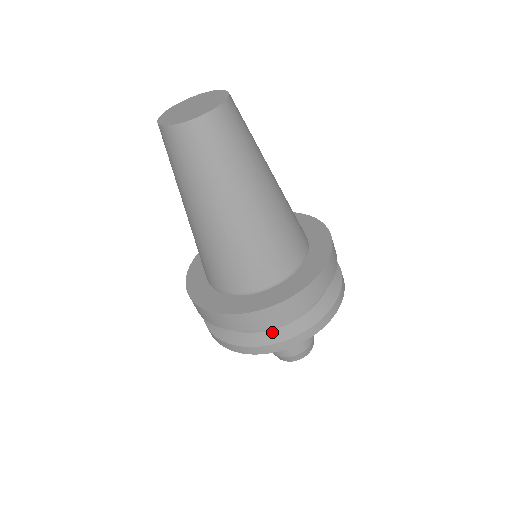
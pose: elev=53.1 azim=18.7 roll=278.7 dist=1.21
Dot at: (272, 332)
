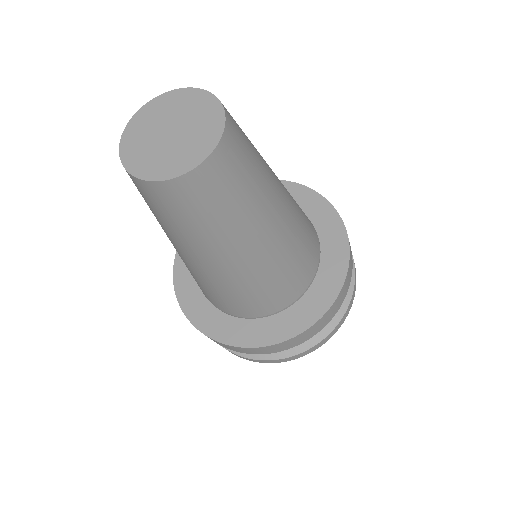
Dot at: occluded
